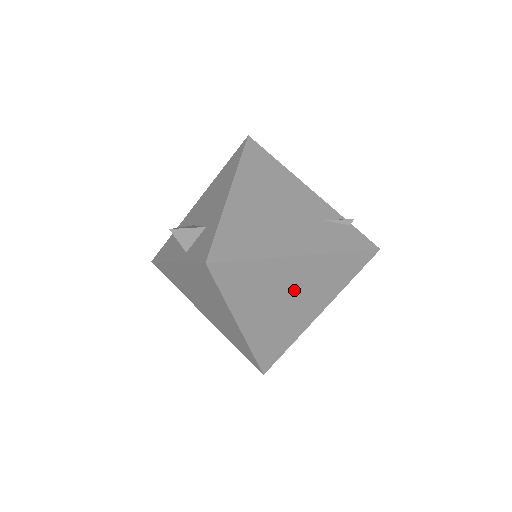
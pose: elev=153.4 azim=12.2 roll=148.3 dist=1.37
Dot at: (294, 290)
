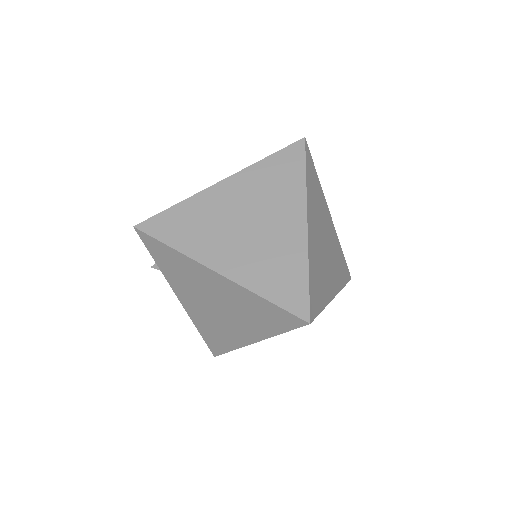
Dot at: (245, 211)
